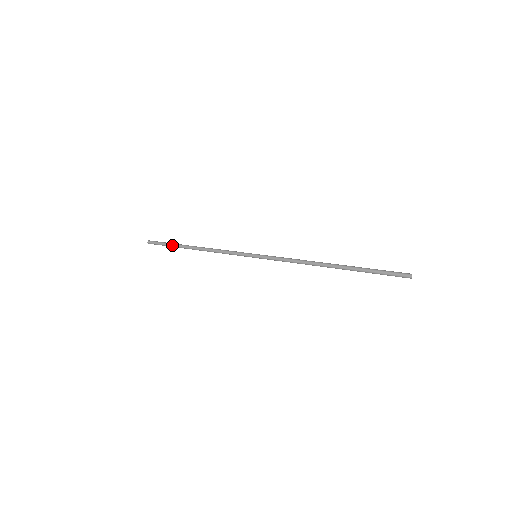
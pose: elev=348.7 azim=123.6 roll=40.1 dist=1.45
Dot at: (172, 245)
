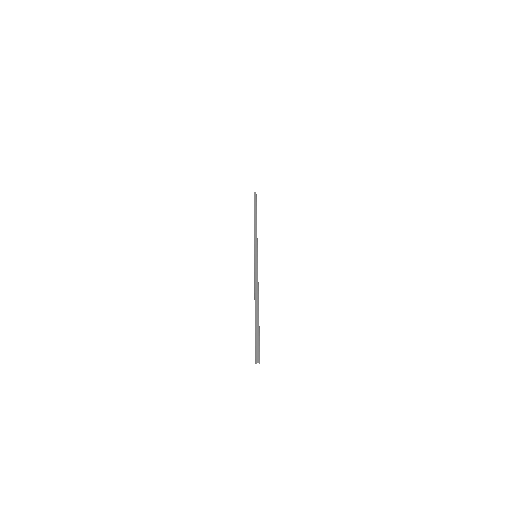
Dot at: occluded
